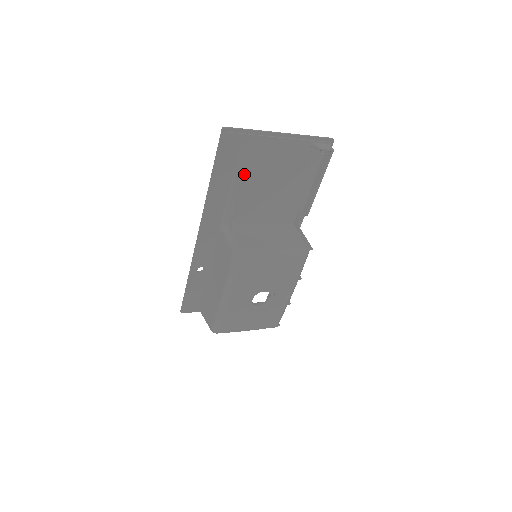
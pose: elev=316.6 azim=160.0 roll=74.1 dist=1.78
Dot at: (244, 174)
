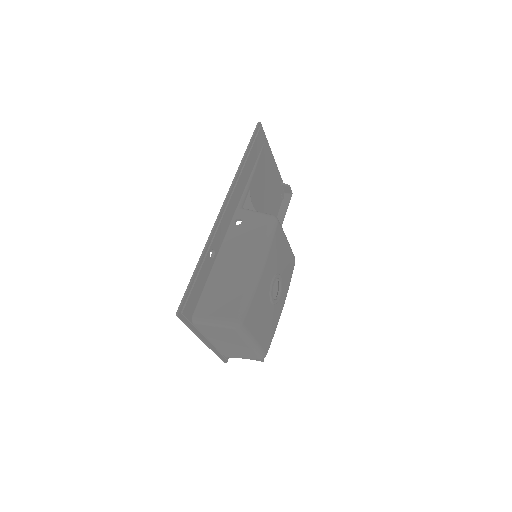
Dot at: (258, 170)
